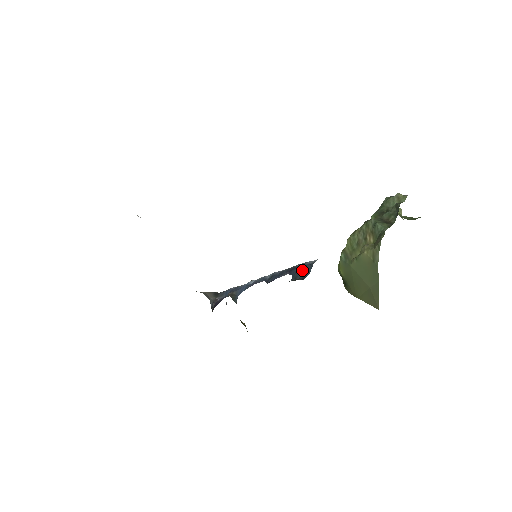
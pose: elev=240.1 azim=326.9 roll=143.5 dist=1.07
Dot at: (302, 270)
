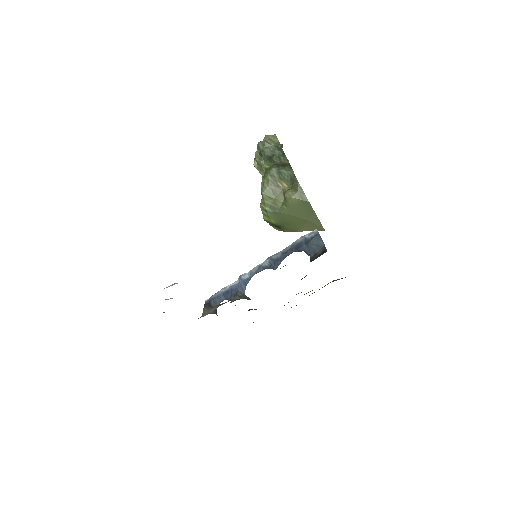
Dot at: (313, 244)
